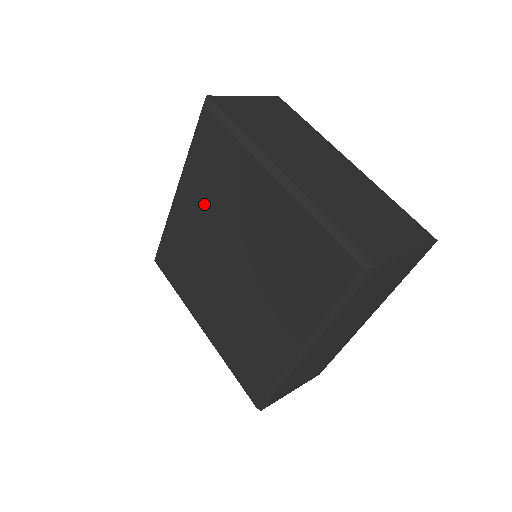
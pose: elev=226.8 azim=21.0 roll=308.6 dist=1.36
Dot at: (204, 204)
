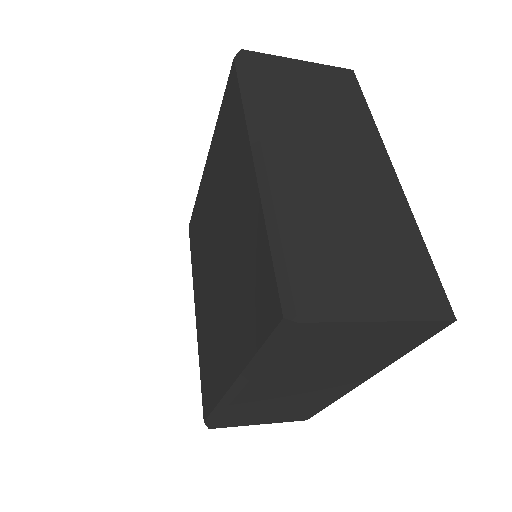
Dot at: (216, 178)
